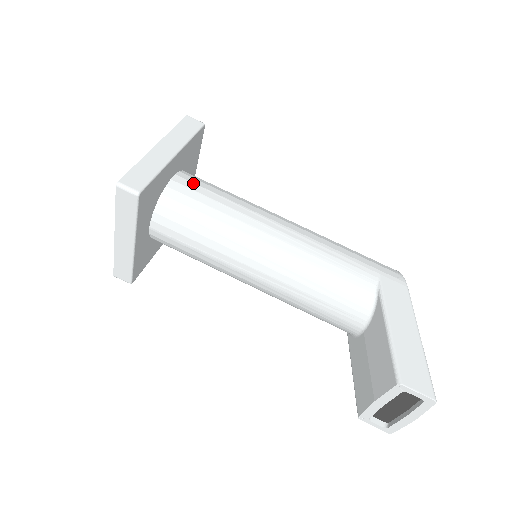
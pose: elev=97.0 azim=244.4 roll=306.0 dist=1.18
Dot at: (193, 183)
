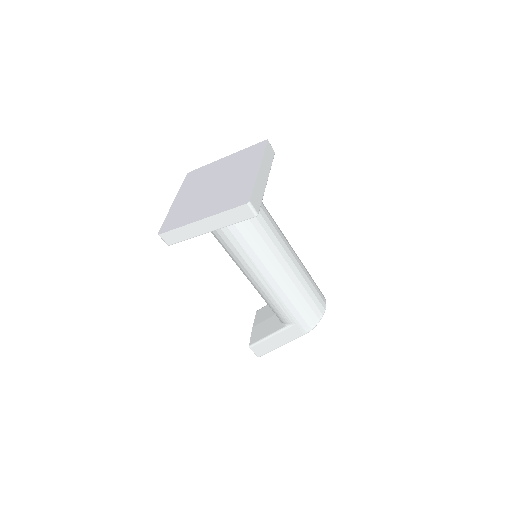
Dot at: (228, 228)
